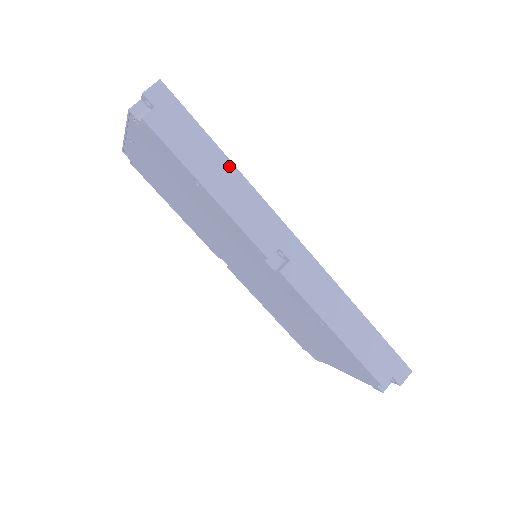
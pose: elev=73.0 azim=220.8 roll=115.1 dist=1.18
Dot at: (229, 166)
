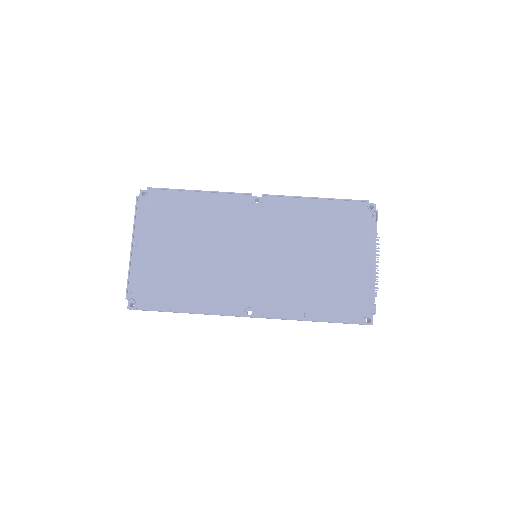
Dot at: occluded
